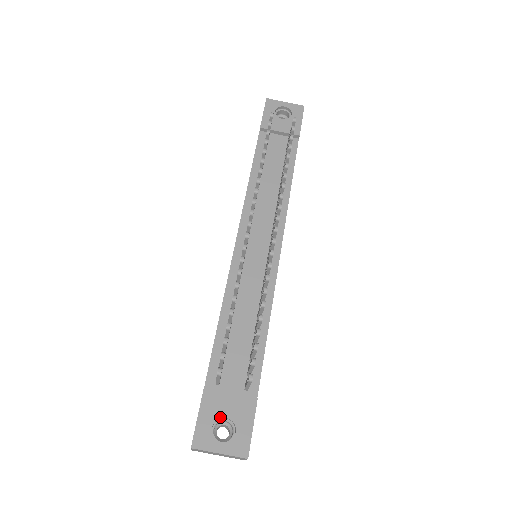
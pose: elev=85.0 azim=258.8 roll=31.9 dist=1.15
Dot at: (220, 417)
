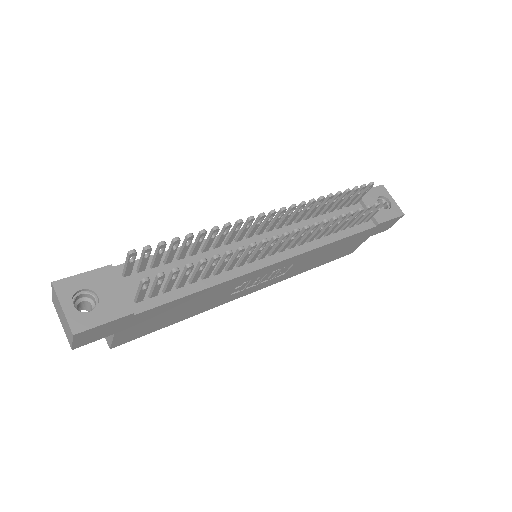
Dot at: (95, 291)
